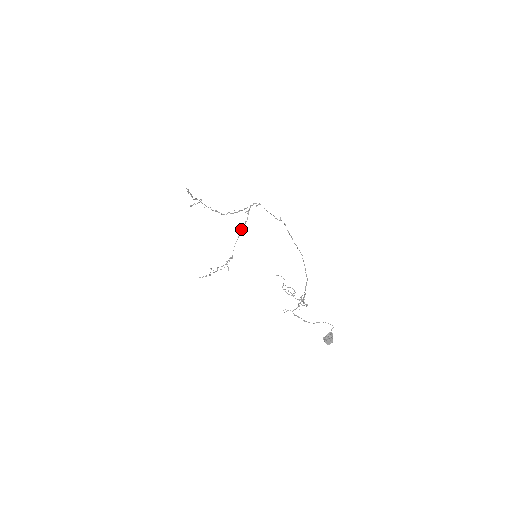
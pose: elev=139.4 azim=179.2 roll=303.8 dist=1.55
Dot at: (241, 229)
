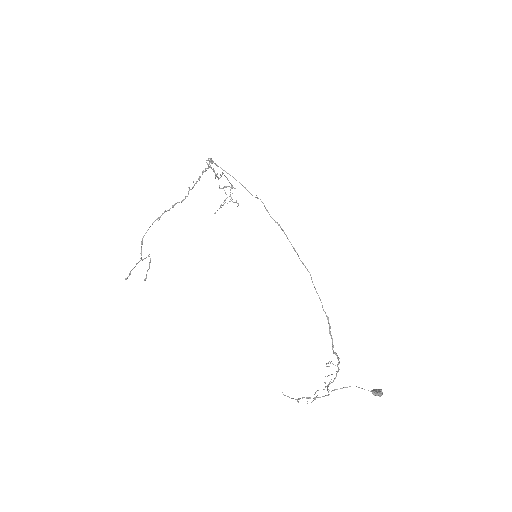
Dot at: occluded
